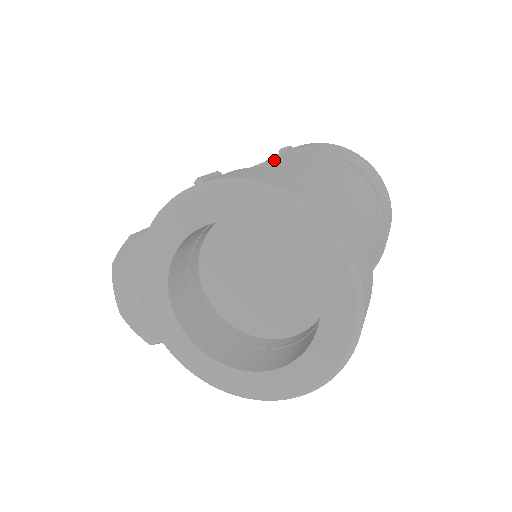
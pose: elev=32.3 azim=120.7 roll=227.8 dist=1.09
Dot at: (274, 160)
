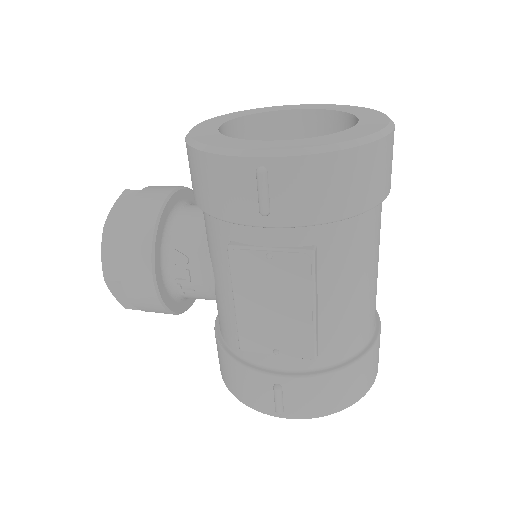
Dot at: (316, 358)
